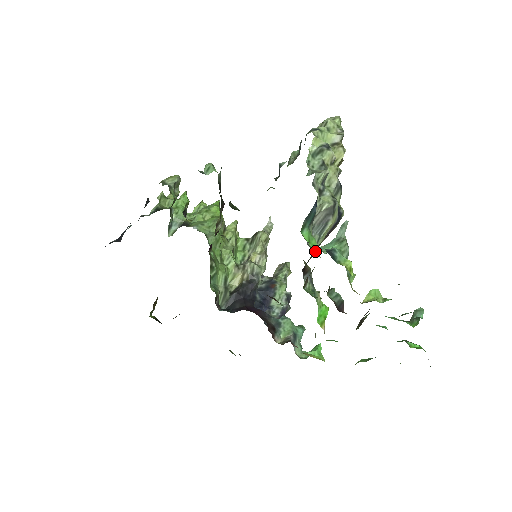
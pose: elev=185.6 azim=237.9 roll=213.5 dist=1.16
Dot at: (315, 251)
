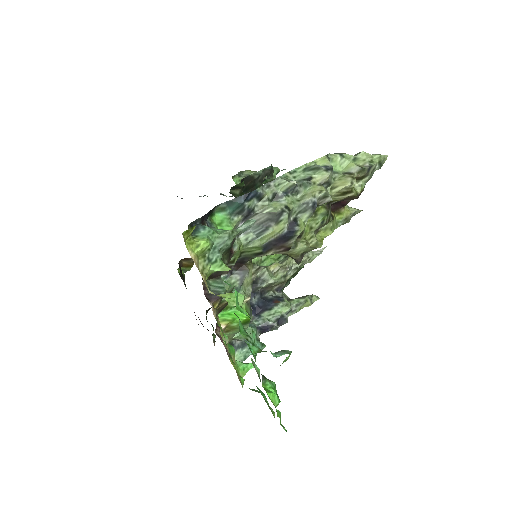
Dot at: (235, 243)
